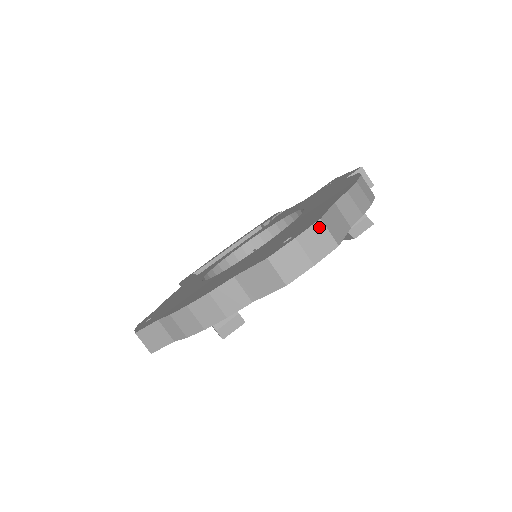
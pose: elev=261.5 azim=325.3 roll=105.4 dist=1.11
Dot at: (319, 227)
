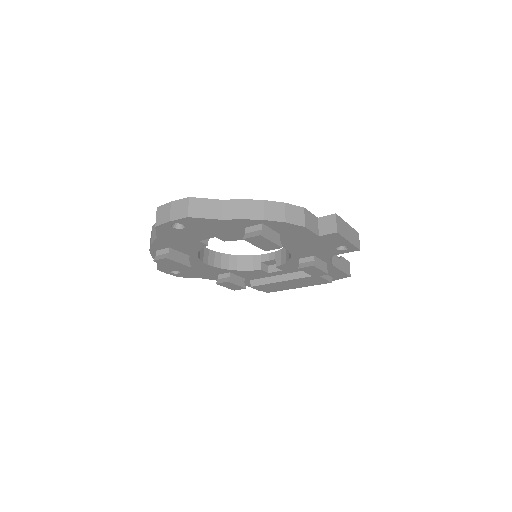
Dot at: (185, 201)
